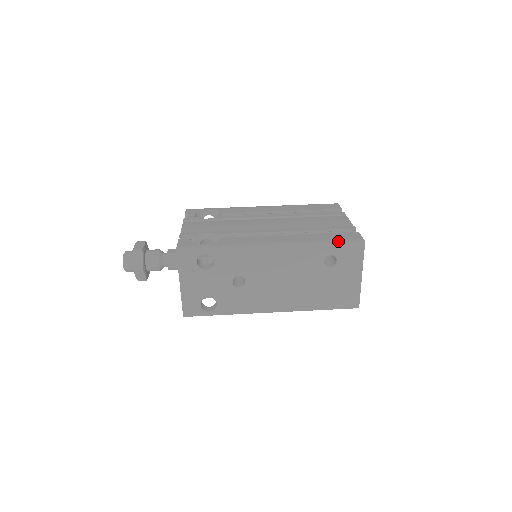
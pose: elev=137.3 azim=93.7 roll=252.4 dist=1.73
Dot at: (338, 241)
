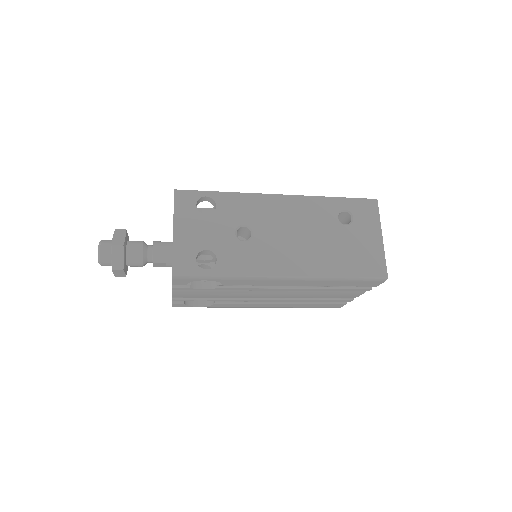
Dot at: (349, 198)
